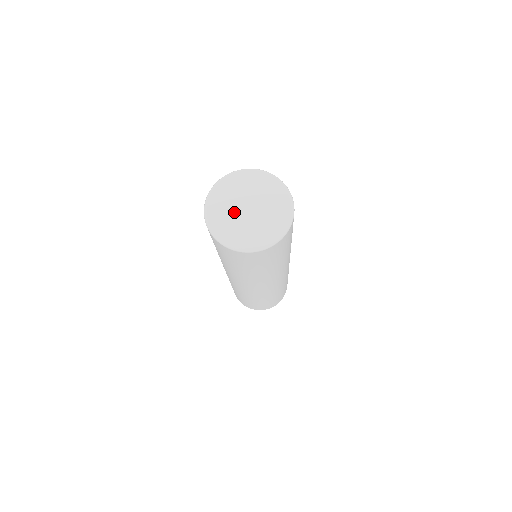
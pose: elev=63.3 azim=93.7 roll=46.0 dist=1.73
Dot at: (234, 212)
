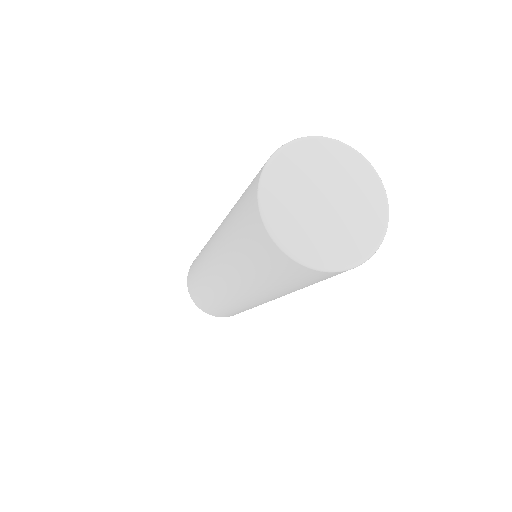
Dot at: (308, 187)
